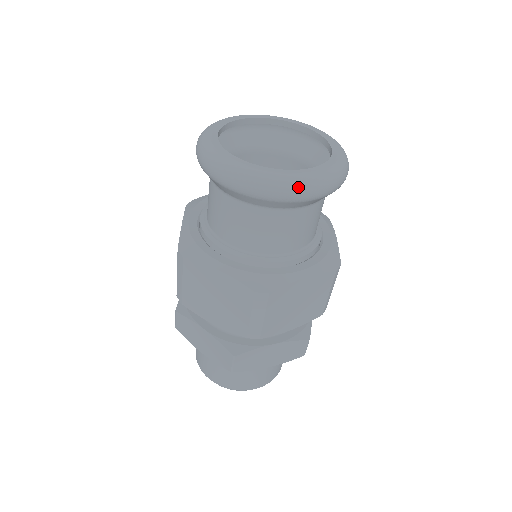
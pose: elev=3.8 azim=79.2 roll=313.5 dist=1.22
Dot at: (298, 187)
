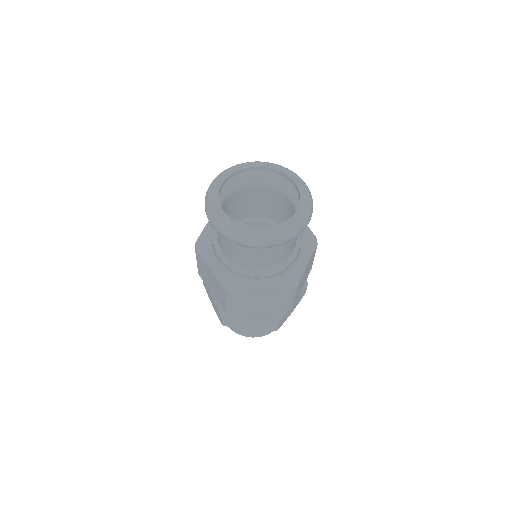
Dot at: (301, 227)
